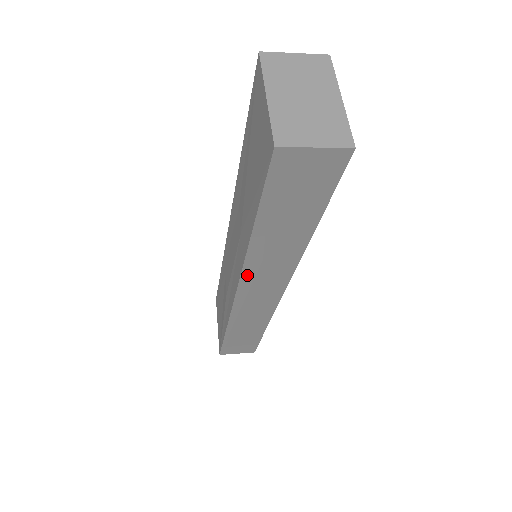
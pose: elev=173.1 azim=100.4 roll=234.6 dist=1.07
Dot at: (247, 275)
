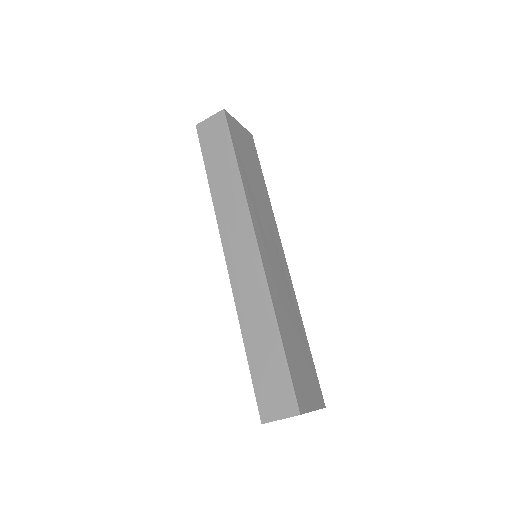
Dot at: (222, 226)
